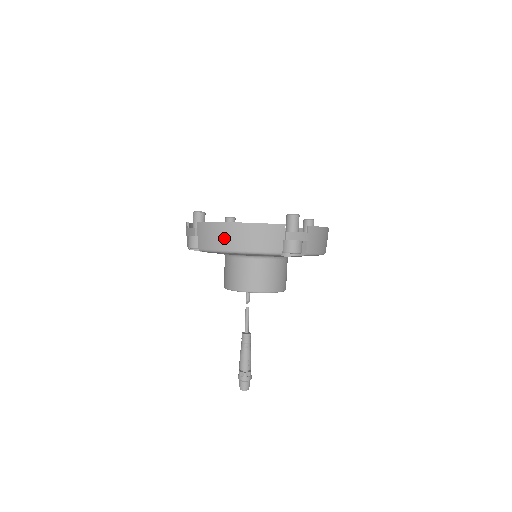
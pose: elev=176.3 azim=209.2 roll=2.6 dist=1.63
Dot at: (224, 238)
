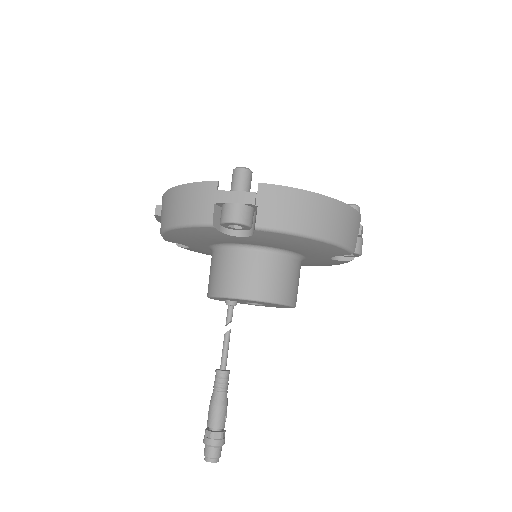
Dot at: (311, 216)
